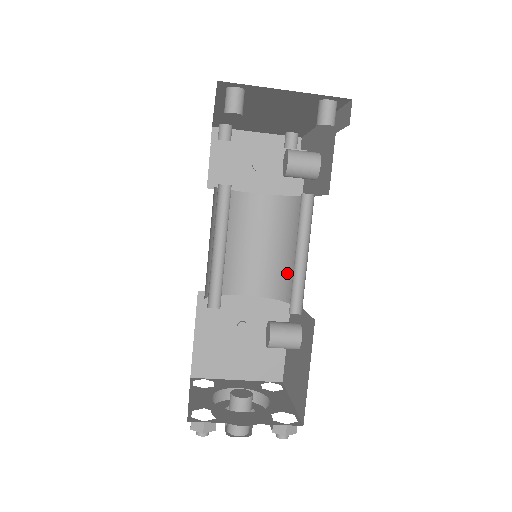
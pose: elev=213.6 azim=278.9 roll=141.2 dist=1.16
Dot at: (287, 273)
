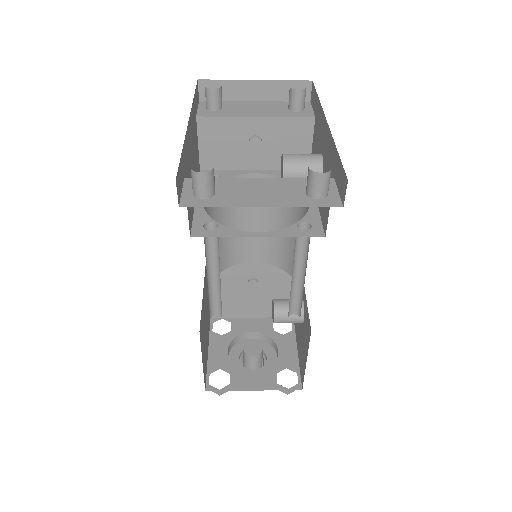
Dot at: (292, 253)
